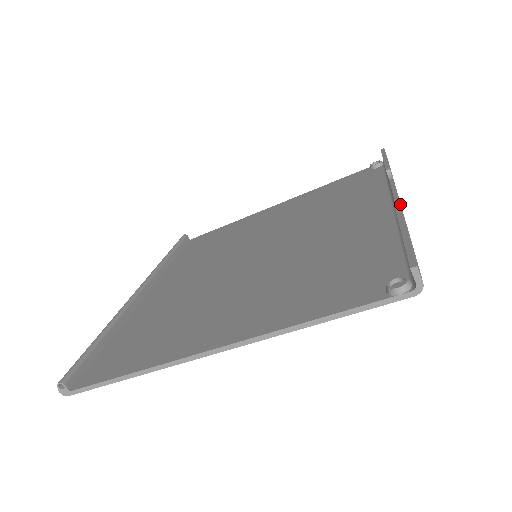
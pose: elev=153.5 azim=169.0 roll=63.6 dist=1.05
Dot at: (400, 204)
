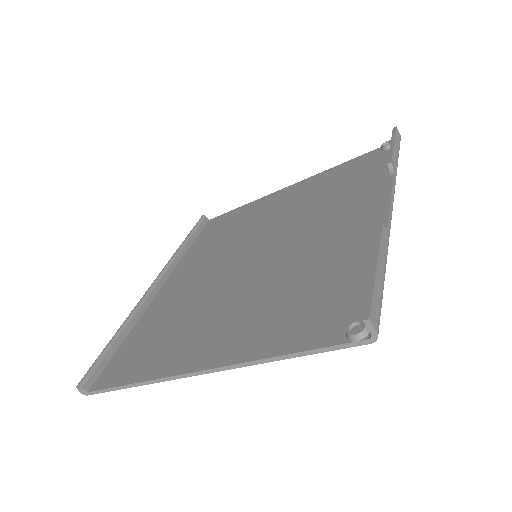
Dot at: (388, 216)
